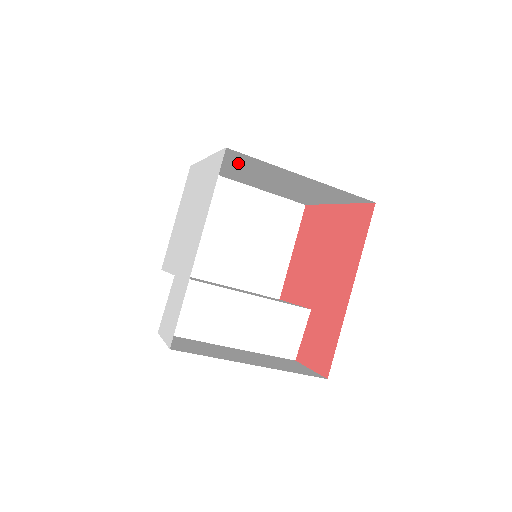
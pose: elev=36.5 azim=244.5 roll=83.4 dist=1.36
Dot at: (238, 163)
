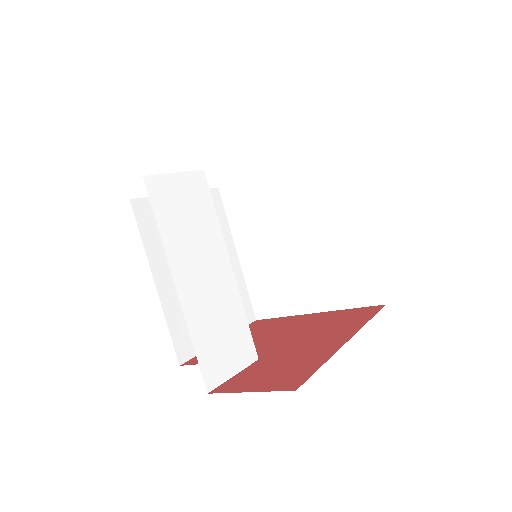
Dot at: (307, 183)
